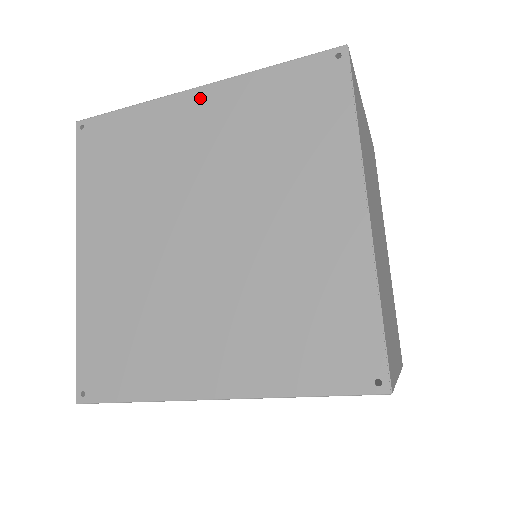
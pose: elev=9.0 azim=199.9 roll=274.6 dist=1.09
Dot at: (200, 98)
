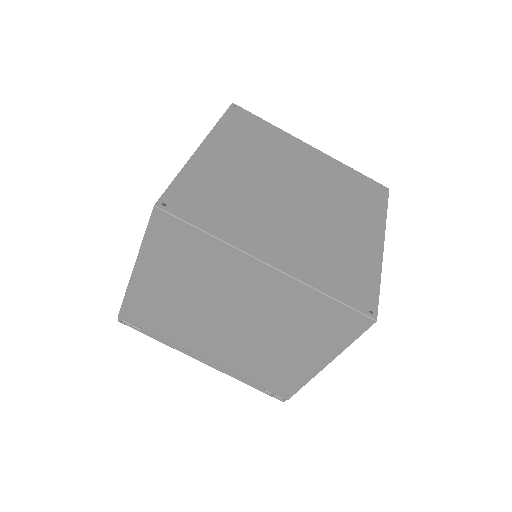
Dot at: (313, 151)
